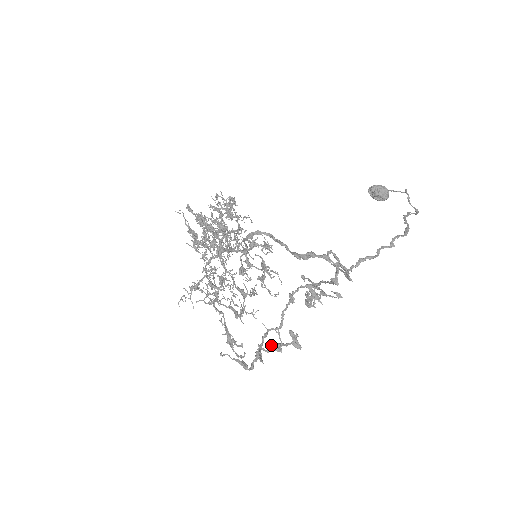
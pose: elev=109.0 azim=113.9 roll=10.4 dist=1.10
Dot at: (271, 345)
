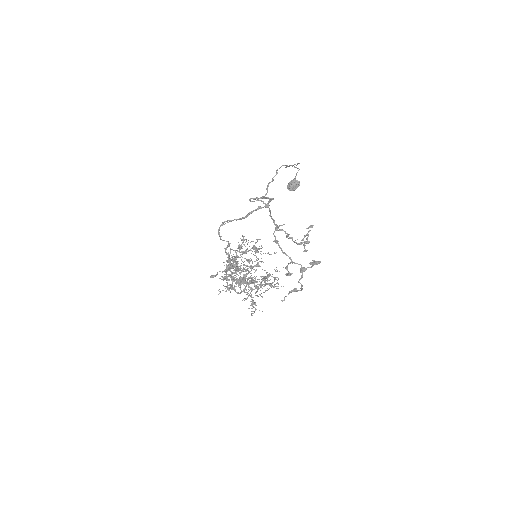
Dot at: occluded
